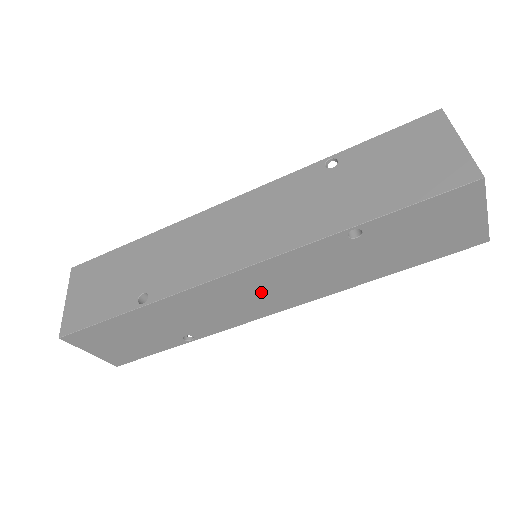
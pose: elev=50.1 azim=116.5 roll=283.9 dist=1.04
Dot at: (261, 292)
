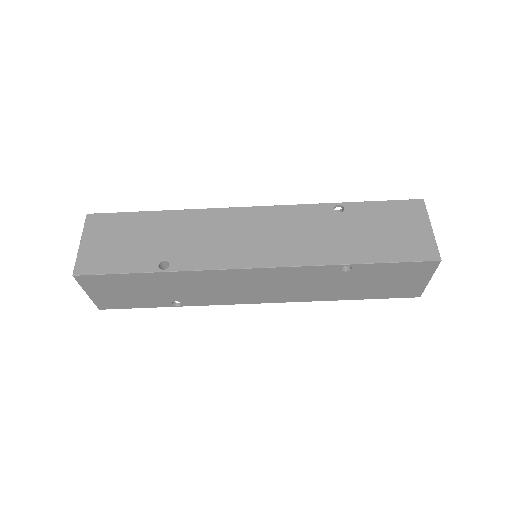
Dot at: (257, 287)
